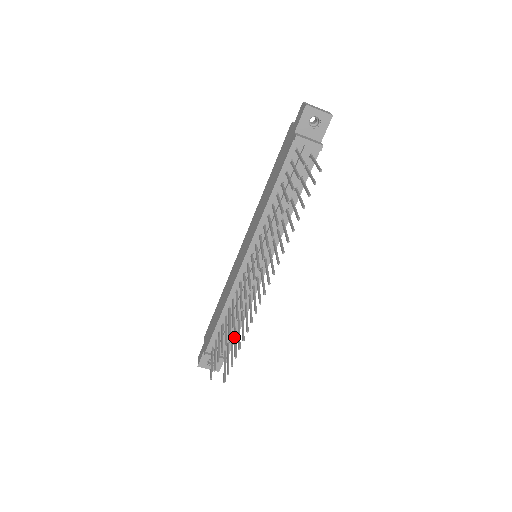
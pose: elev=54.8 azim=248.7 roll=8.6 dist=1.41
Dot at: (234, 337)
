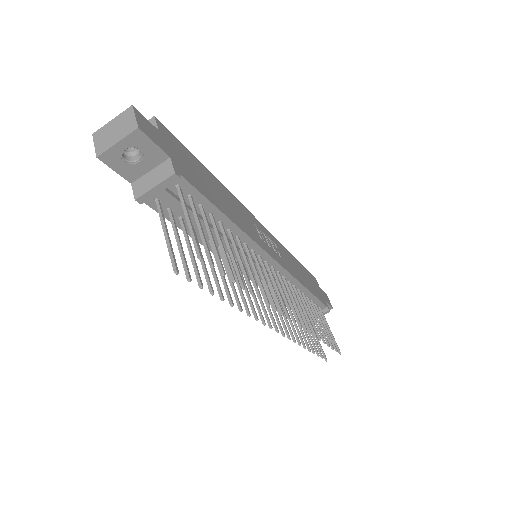
Dot at: occluded
